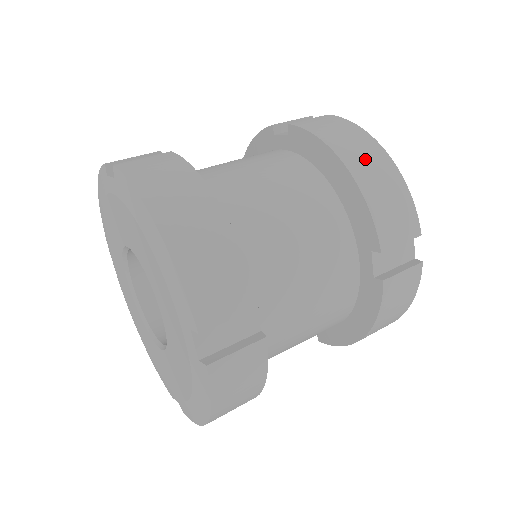
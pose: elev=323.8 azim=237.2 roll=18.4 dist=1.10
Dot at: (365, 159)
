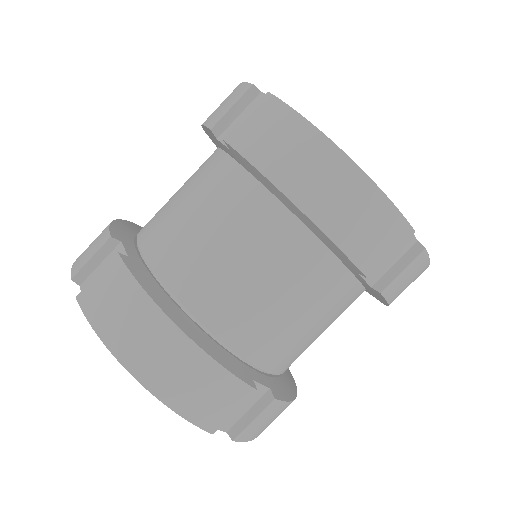
Dot at: (320, 183)
